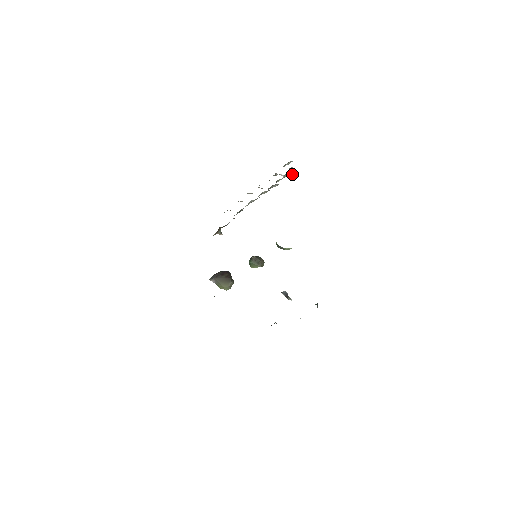
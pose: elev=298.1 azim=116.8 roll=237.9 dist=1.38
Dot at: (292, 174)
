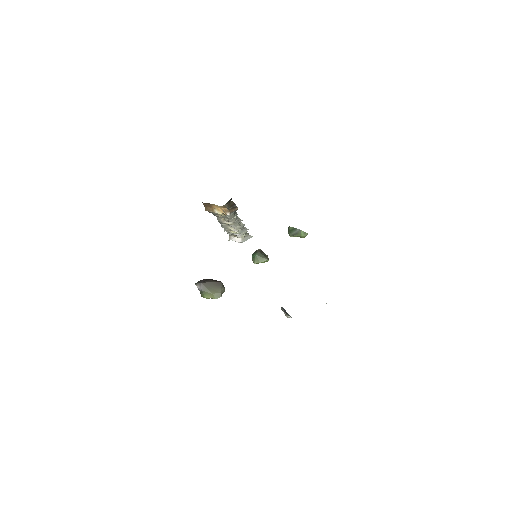
Dot at: (247, 239)
